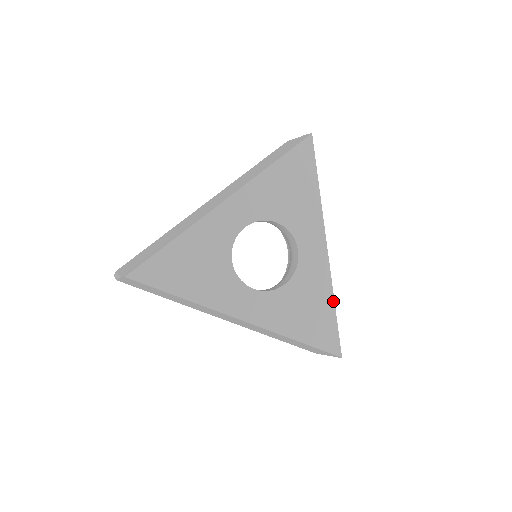
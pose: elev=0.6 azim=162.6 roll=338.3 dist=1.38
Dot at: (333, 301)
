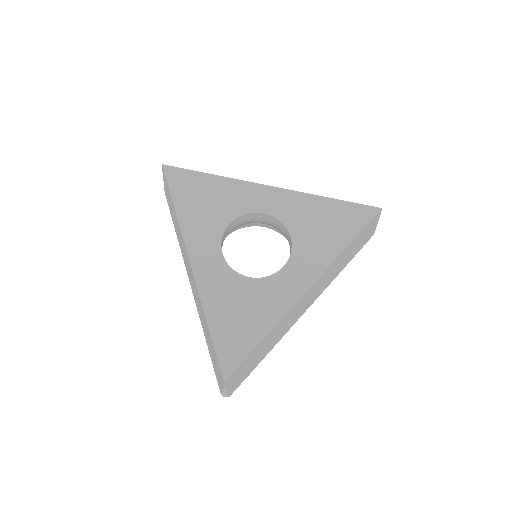
Dot at: (268, 331)
